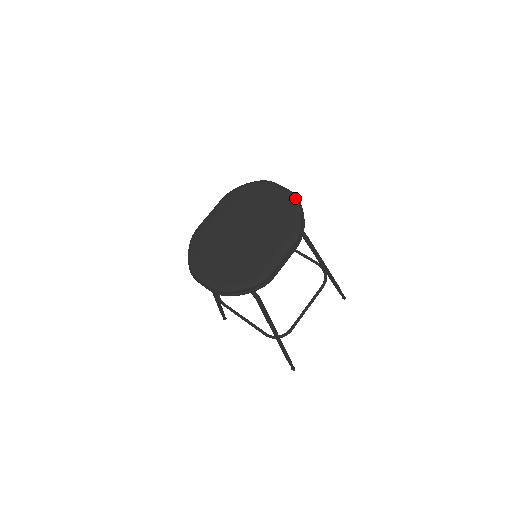
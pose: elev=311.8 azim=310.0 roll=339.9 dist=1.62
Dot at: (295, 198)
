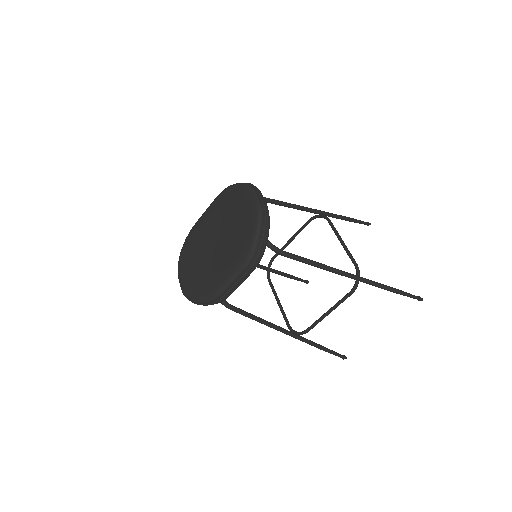
Dot at: (258, 214)
